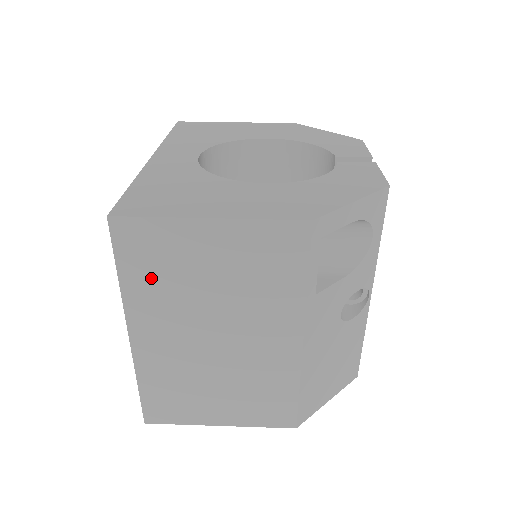
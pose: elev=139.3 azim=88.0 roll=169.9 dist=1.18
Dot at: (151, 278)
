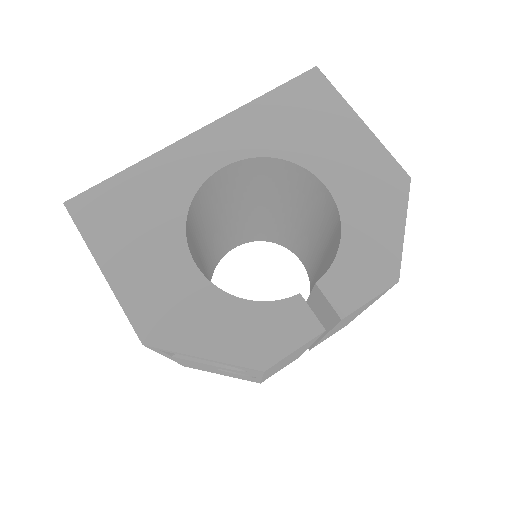
Dot at: occluded
